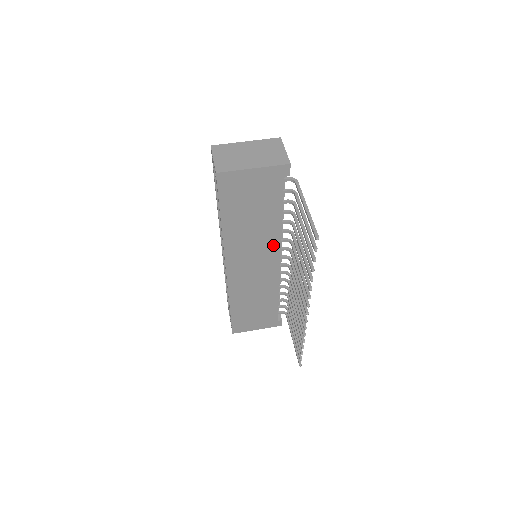
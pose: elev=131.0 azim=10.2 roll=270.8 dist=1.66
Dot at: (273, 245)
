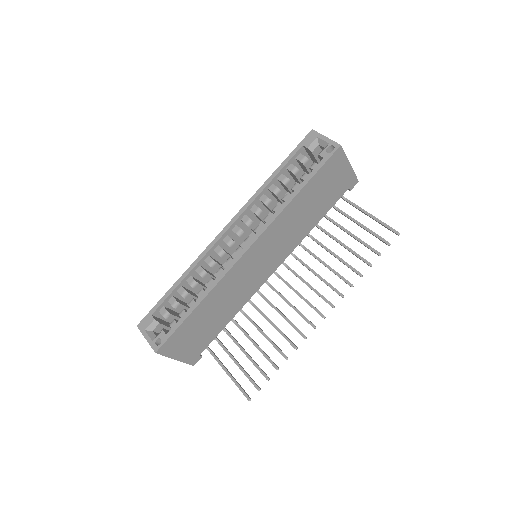
Dot at: (289, 248)
